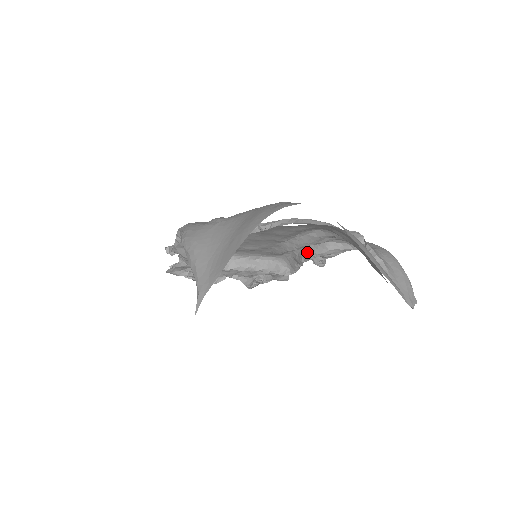
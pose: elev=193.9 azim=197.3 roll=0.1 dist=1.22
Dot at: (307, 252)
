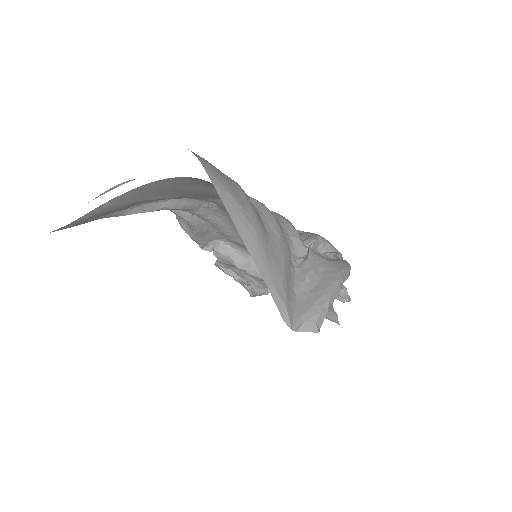
Dot at: occluded
